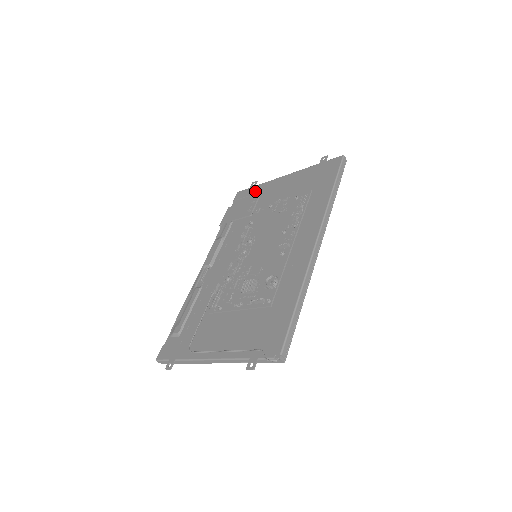
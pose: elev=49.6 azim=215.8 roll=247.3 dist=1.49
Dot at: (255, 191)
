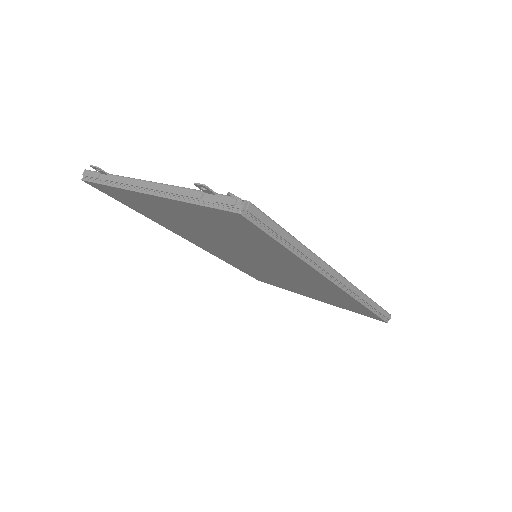
Dot at: occluded
